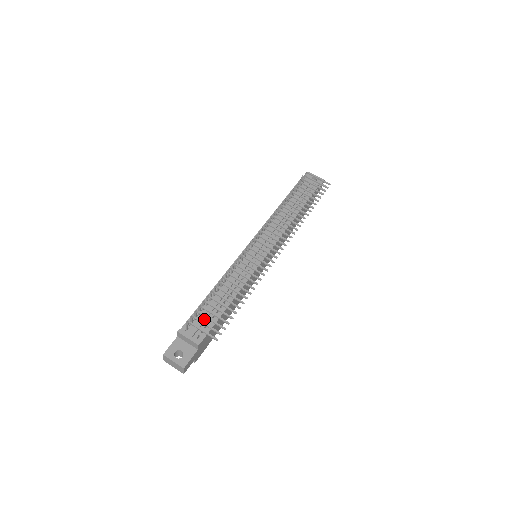
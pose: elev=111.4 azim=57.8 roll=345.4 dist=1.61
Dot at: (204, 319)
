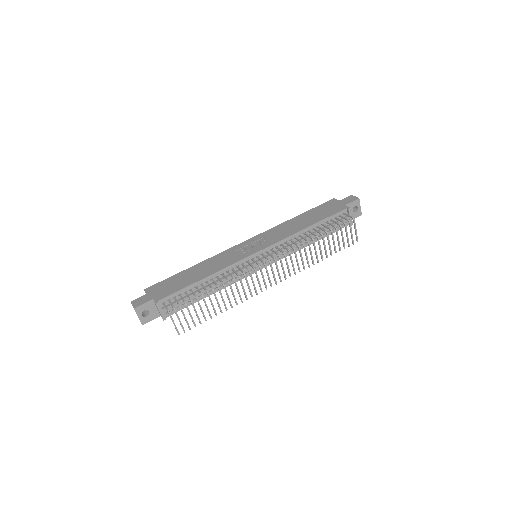
Dot at: (181, 303)
